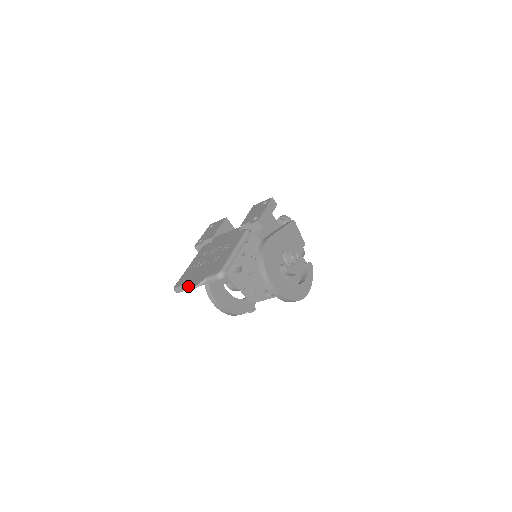
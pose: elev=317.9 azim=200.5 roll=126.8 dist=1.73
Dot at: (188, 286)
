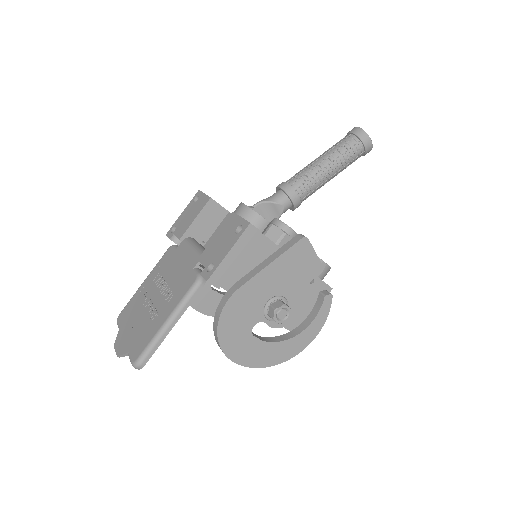
Dot at: (116, 343)
